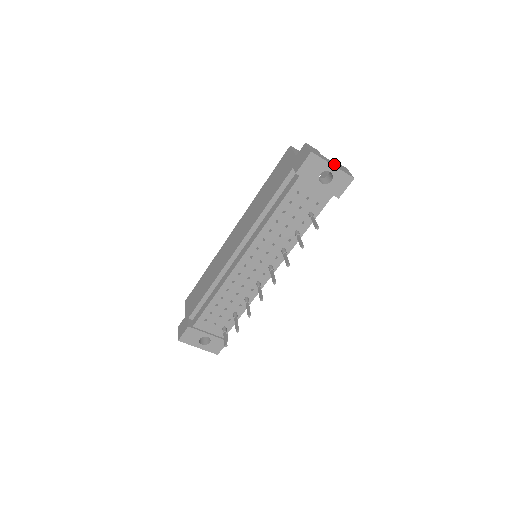
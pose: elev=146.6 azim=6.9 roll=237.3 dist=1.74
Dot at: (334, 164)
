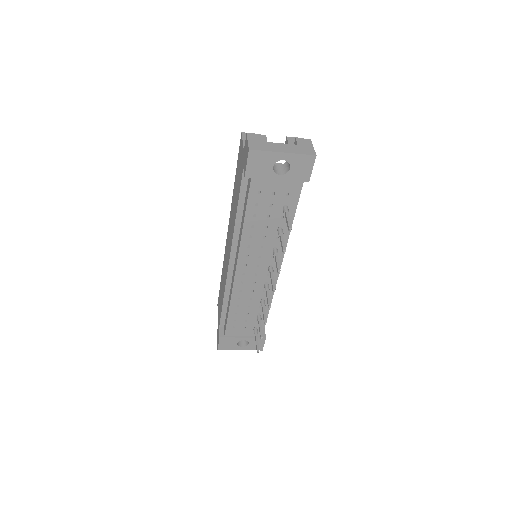
Dot at: (286, 148)
